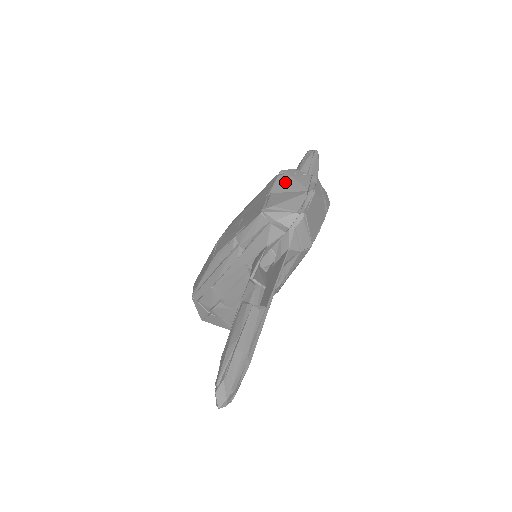
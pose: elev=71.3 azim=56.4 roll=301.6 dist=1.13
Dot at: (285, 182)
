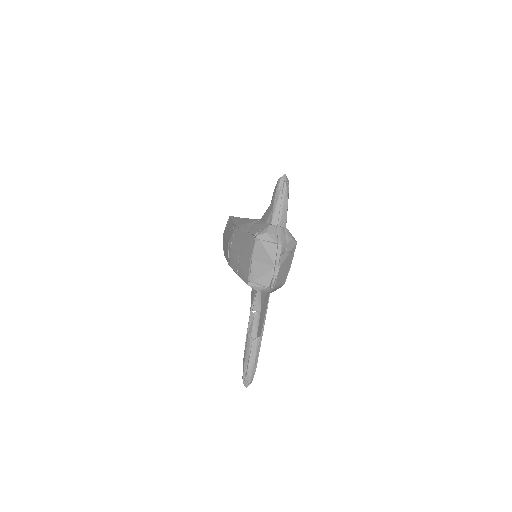
Dot at: (260, 252)
